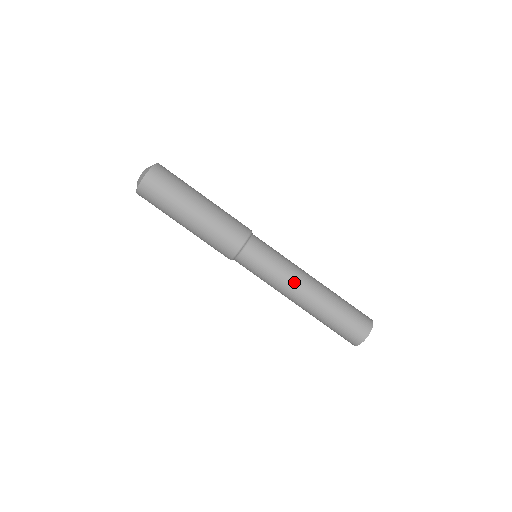
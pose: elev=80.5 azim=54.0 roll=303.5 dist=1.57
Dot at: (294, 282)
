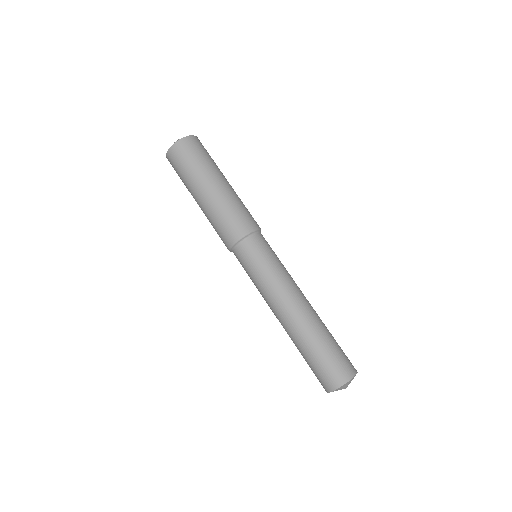
Dot at: (281, 294)
